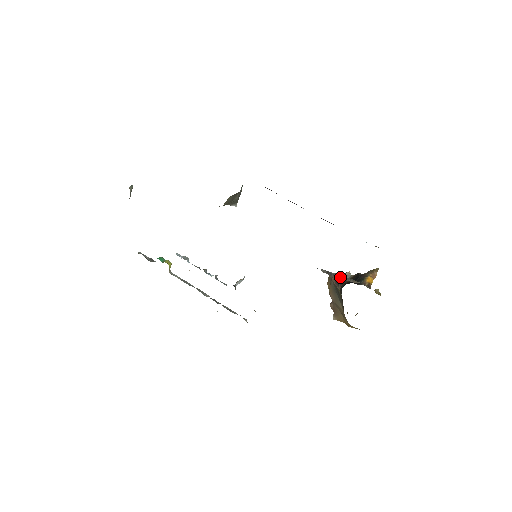
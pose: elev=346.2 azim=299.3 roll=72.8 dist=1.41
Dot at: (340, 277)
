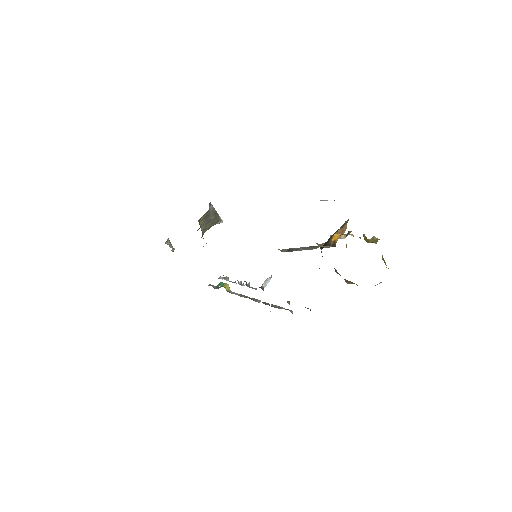
Dot at: (300, 249)
